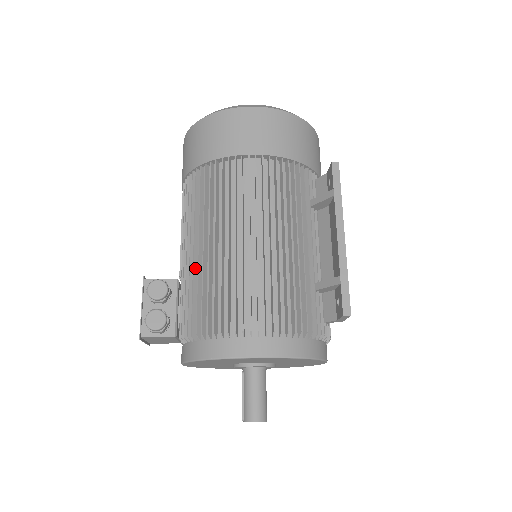
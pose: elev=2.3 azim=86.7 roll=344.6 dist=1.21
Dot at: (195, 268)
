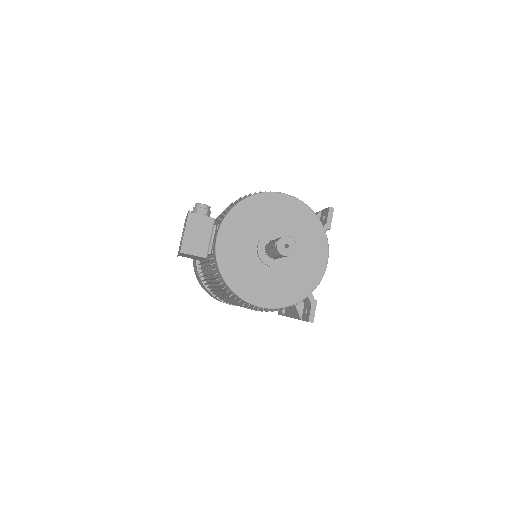
Dot at: occluded
